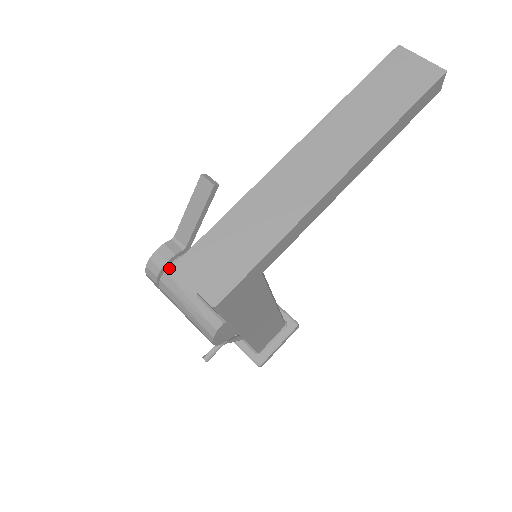
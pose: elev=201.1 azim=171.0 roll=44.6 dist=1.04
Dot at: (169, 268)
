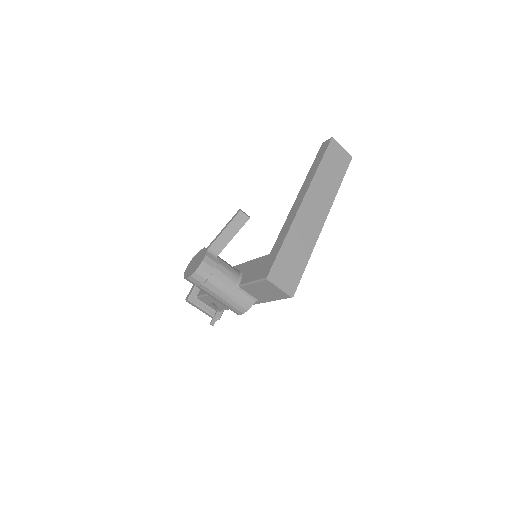
Dot at: (215, 272)
